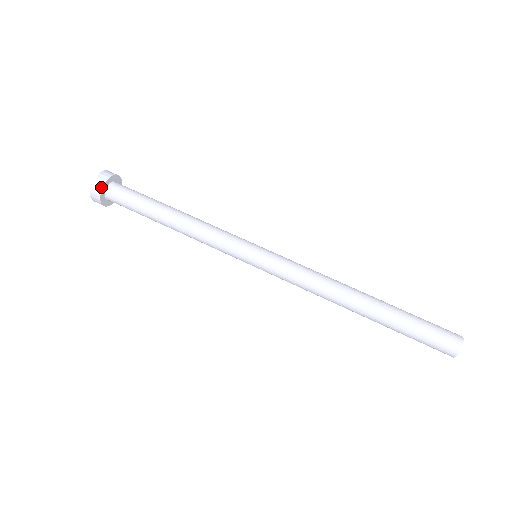
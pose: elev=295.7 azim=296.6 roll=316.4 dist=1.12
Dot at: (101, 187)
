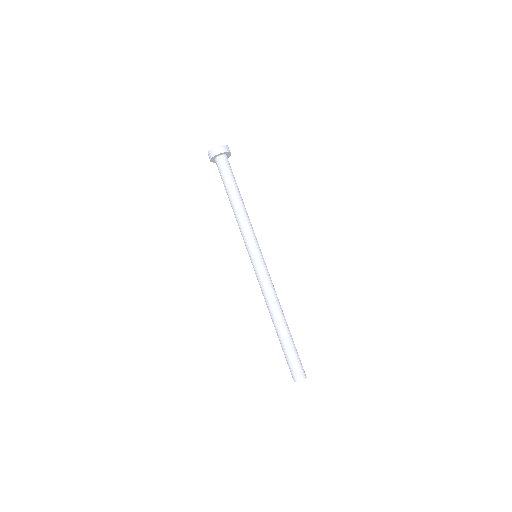
Dot at: (210, 159)
